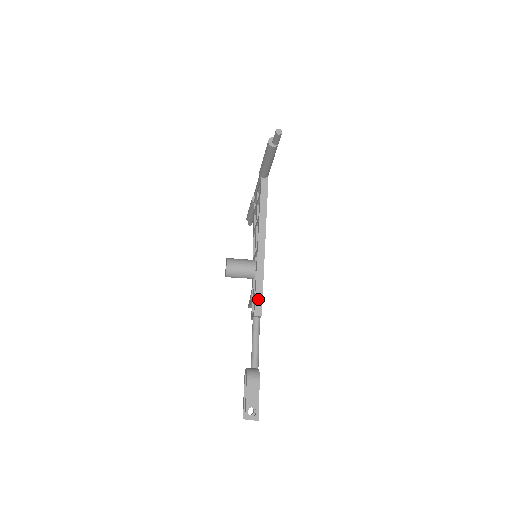
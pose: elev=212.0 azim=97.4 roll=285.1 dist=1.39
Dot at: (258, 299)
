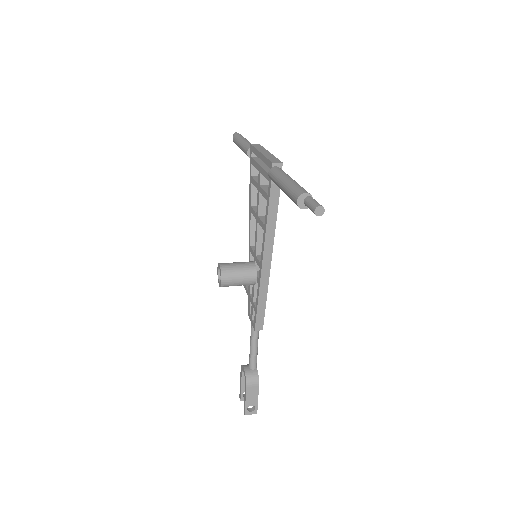
Dot at: (260, 316)
